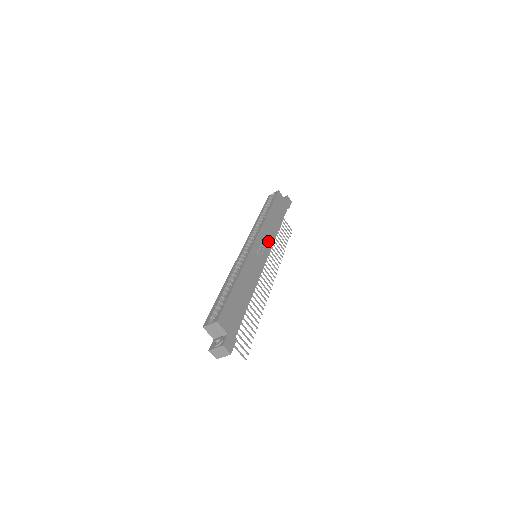
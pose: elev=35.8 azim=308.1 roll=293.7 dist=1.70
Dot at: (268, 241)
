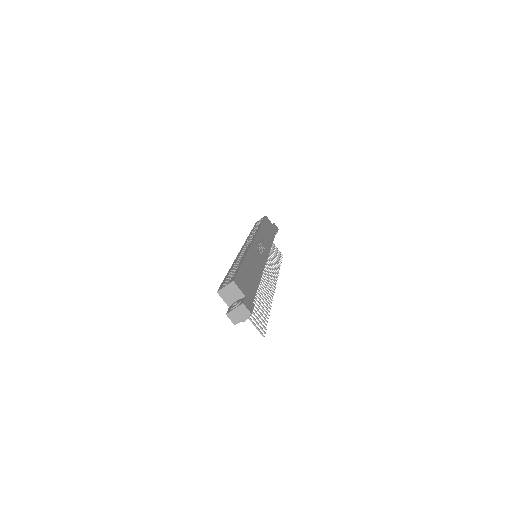
Dot at: (265, 245)
